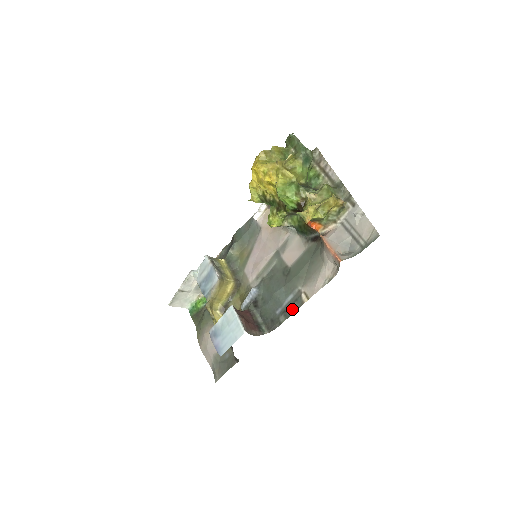
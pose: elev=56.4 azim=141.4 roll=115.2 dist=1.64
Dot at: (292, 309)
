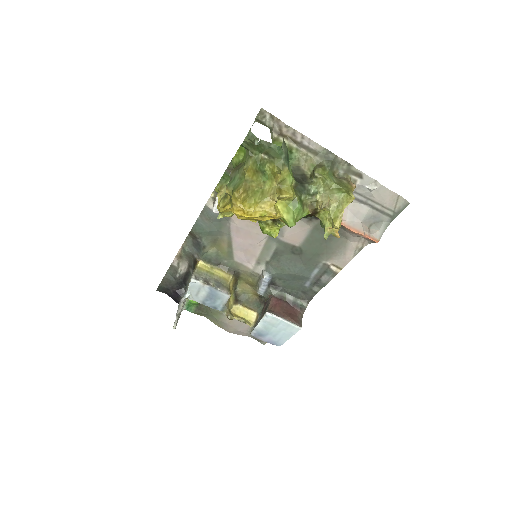
Dot at: (325, 280)
